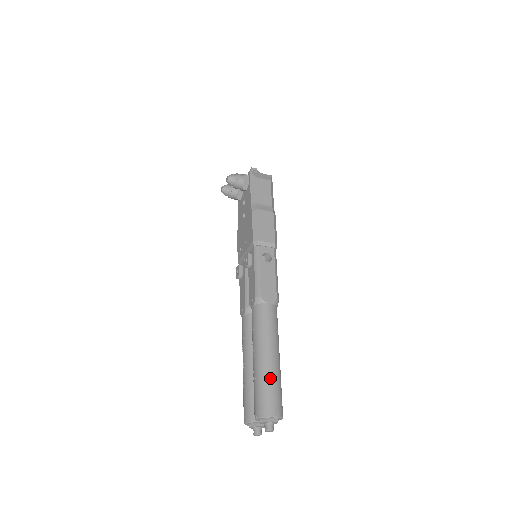
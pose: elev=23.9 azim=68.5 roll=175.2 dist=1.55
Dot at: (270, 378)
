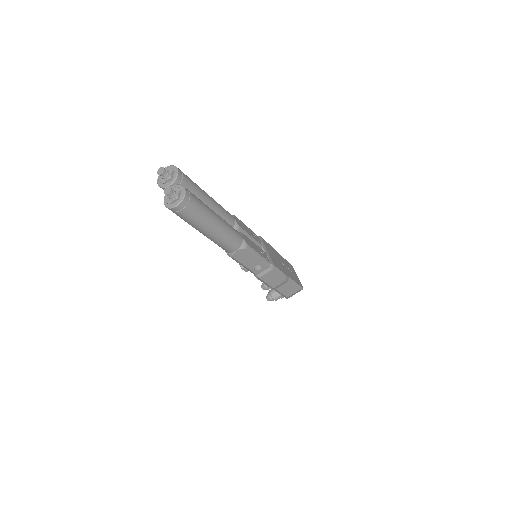
Dot at: occluded
